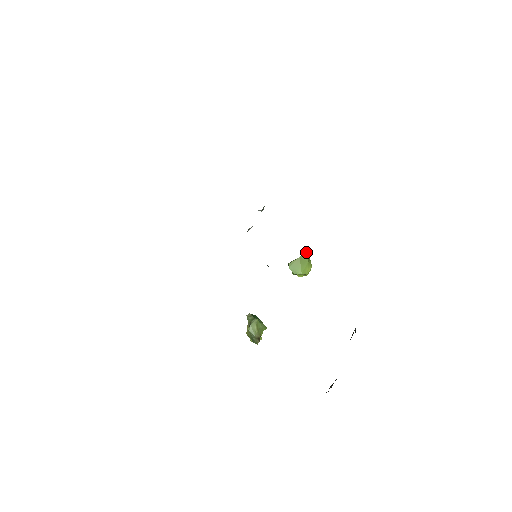
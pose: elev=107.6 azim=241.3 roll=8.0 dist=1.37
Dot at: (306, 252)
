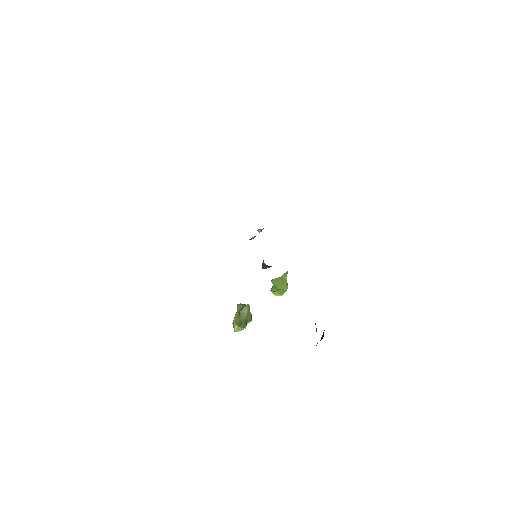
Dot at: (286, 274)
